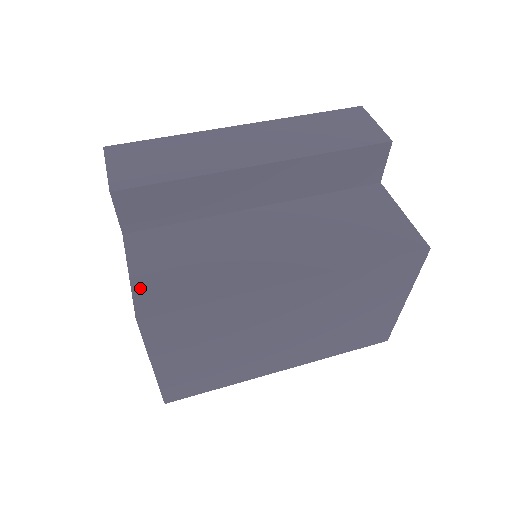
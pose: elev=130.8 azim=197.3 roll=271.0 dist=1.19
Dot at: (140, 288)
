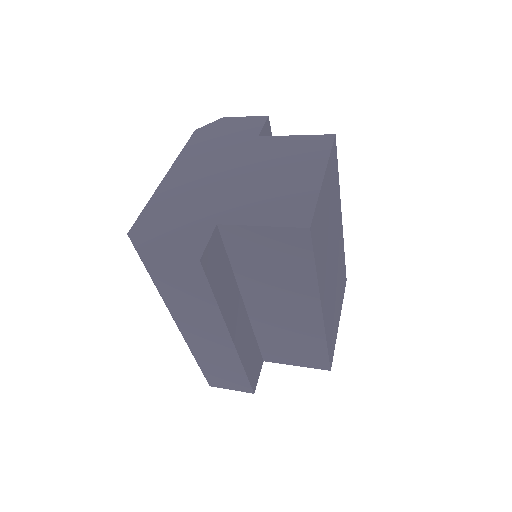
Dot at: occluded
